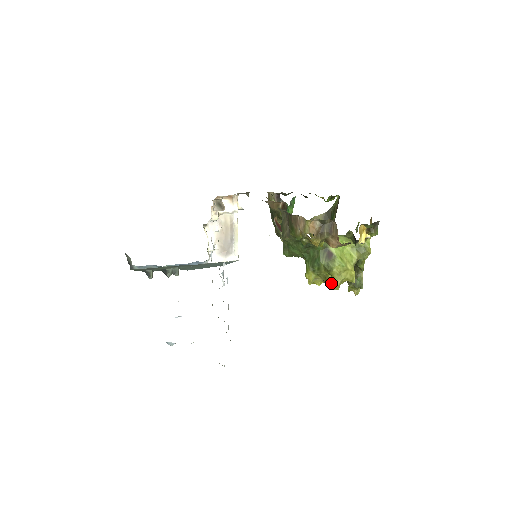
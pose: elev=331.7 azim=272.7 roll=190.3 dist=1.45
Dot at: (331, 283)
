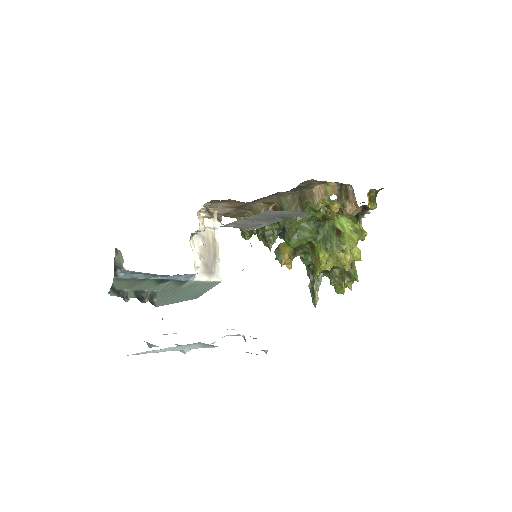
Dot at: (345, 259)
